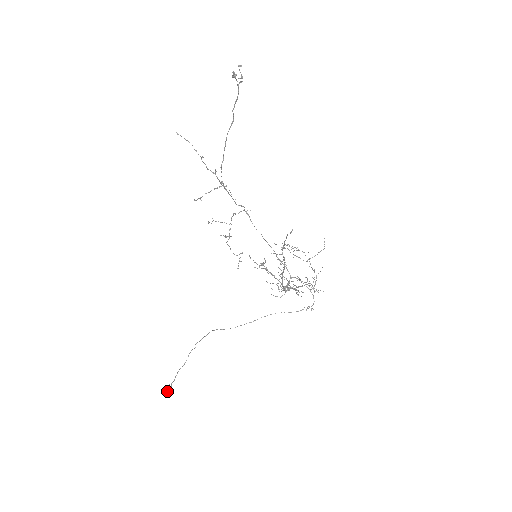
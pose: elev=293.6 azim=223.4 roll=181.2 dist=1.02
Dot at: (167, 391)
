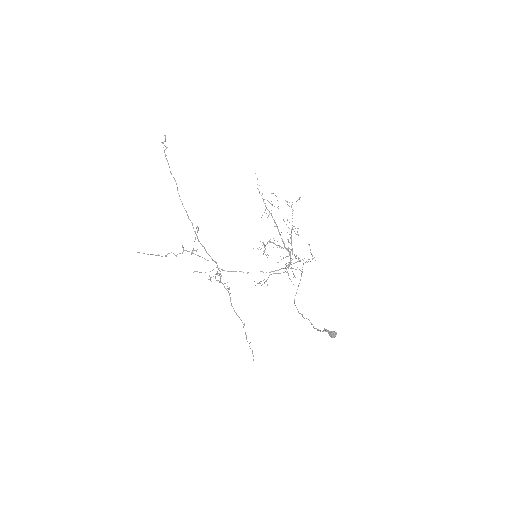
Dot at: (330, 331)
